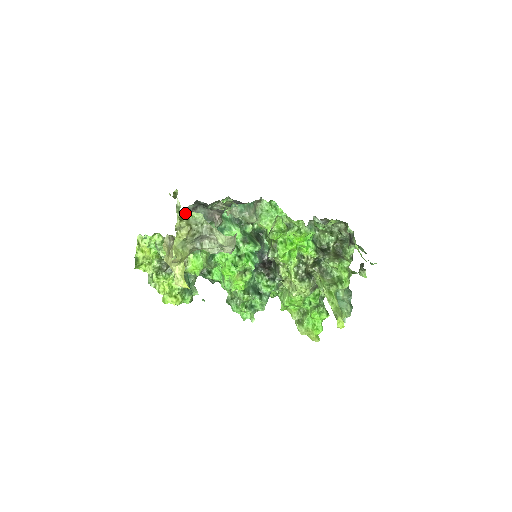
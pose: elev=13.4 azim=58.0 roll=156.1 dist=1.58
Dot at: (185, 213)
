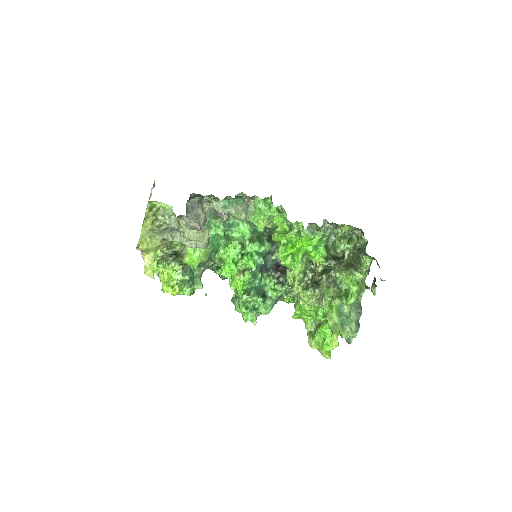
Dot at: (156, 204)
